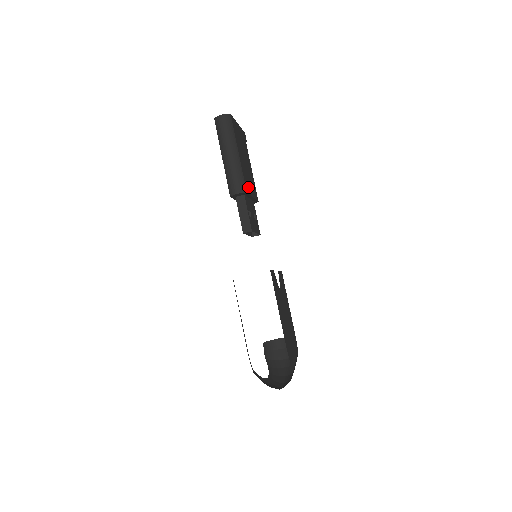
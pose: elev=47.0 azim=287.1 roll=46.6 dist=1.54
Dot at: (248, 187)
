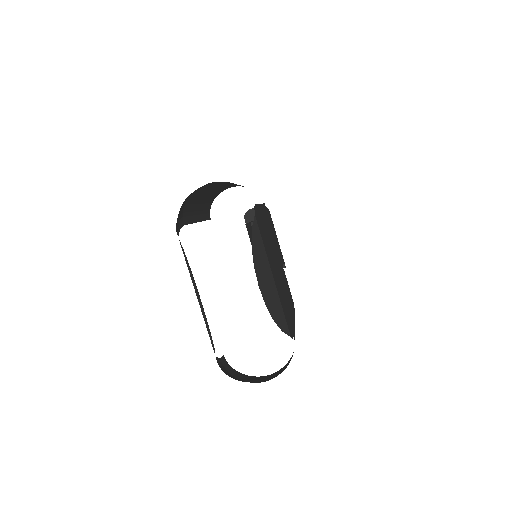
Dot at: occluded
